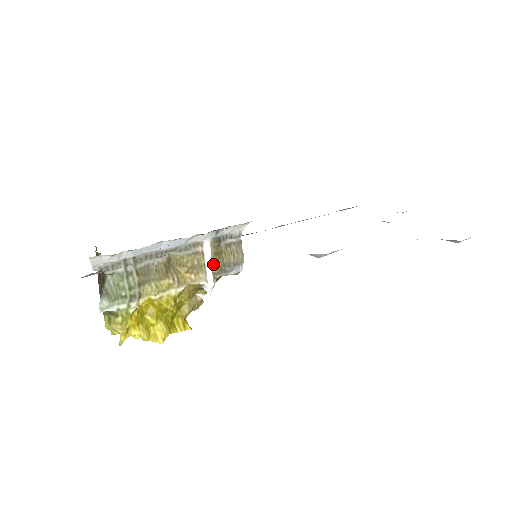
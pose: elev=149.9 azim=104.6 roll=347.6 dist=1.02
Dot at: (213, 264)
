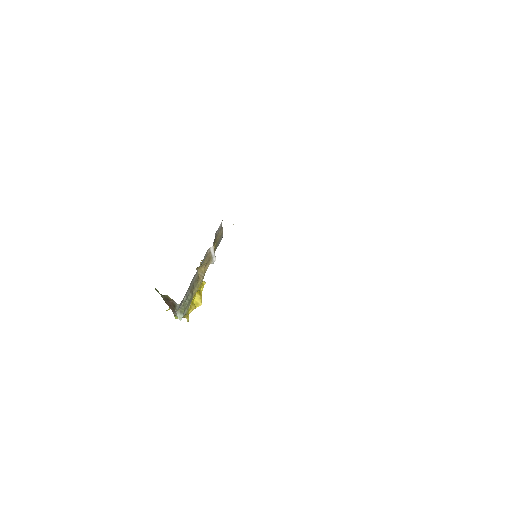
Dot at: occluded
